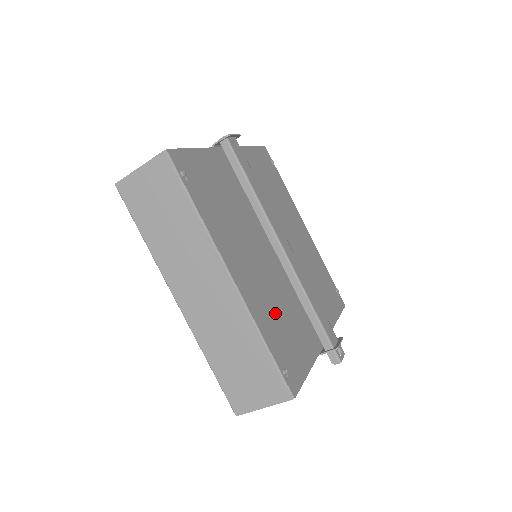
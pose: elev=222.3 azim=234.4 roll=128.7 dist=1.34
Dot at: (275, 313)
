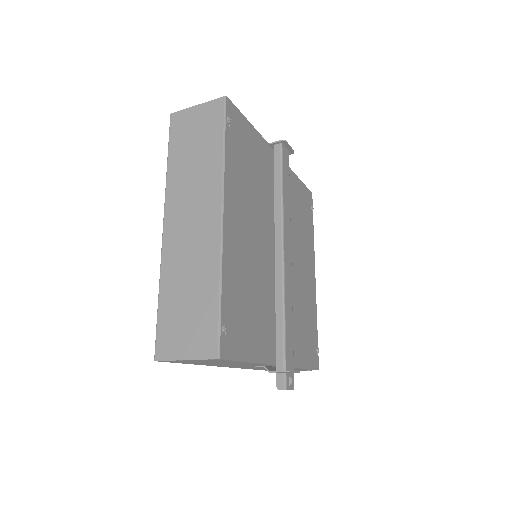
Dot at: (245, 285)
